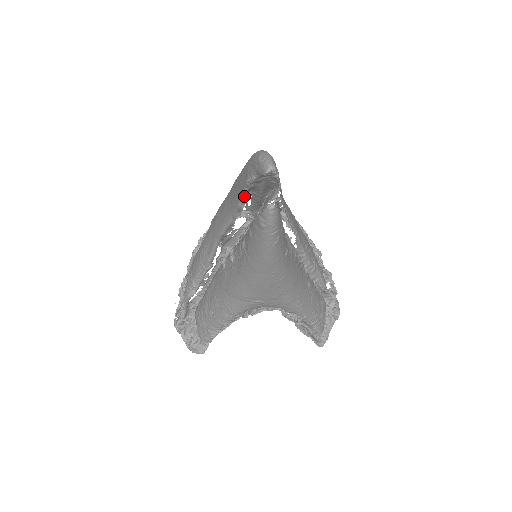
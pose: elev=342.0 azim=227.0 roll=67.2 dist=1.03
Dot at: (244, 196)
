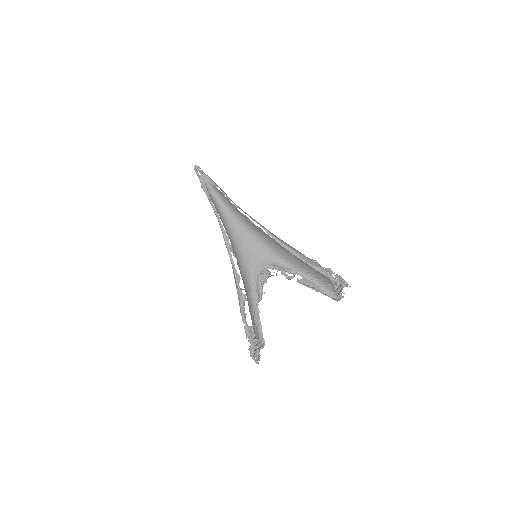
Dot at: (209, 200)
